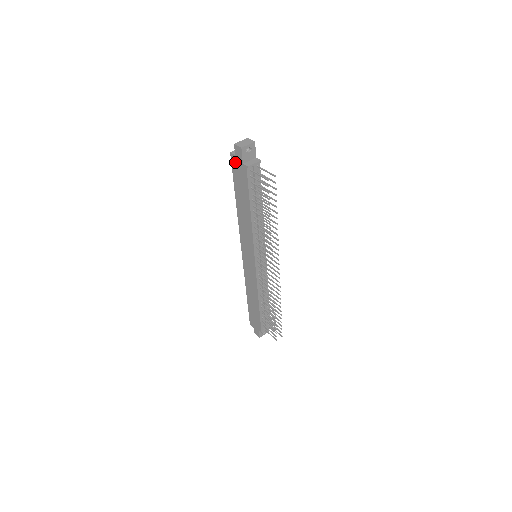
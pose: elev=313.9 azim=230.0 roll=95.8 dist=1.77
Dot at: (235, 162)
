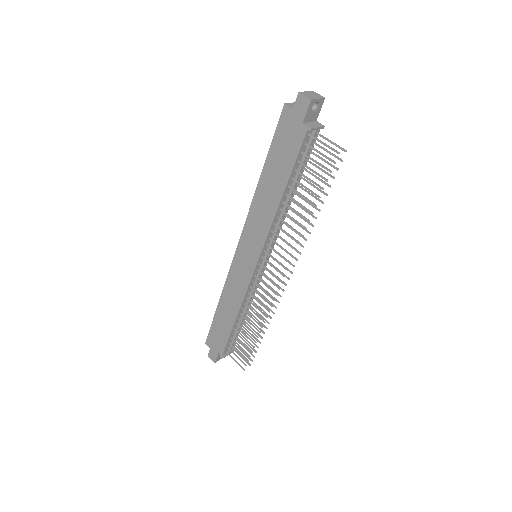
Dot at: (288, 119)
